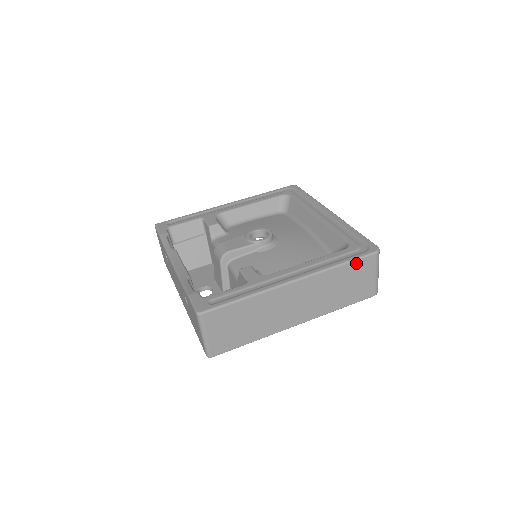
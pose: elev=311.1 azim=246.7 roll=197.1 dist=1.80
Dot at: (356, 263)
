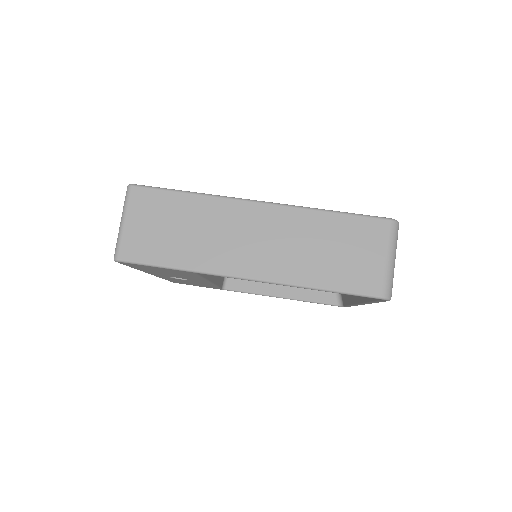
Dot at: (356, 220)
